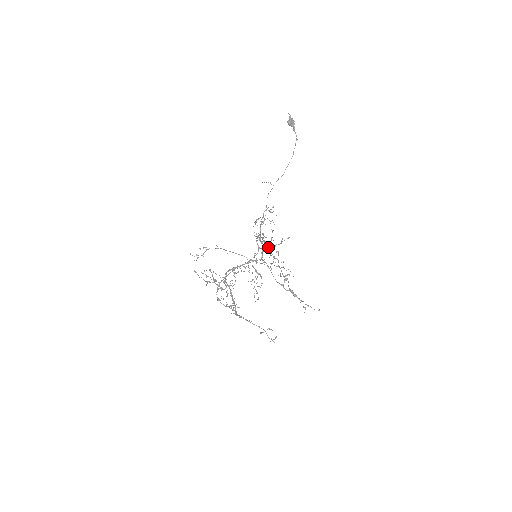
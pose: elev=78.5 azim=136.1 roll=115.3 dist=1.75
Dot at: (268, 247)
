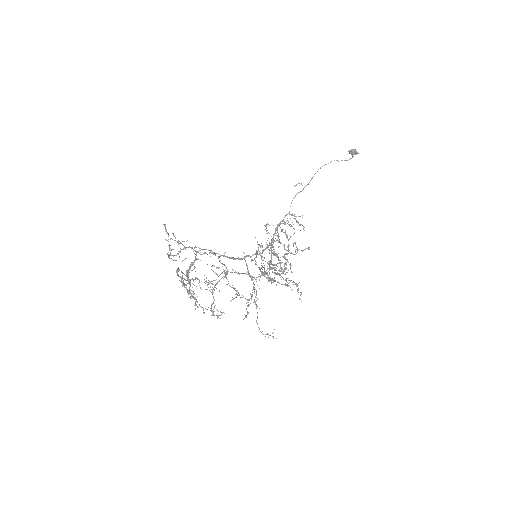
Dot at: (294, 284)
